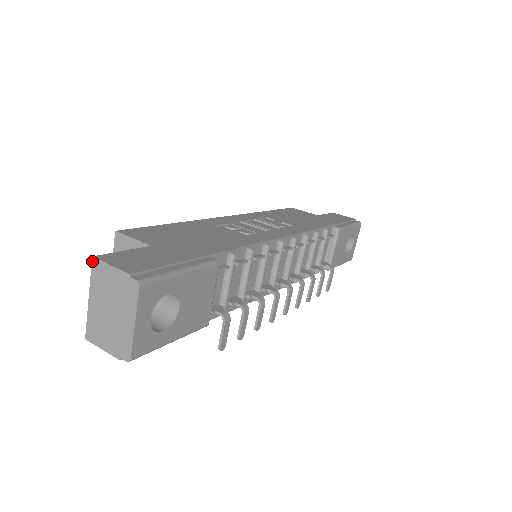
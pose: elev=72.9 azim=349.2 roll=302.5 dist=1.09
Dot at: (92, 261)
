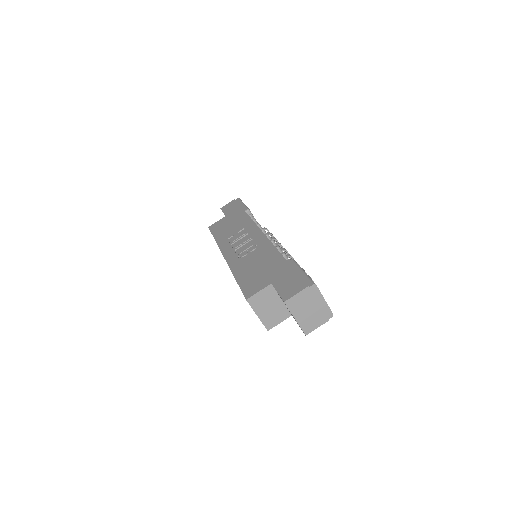
Dot at: (285, 304)
